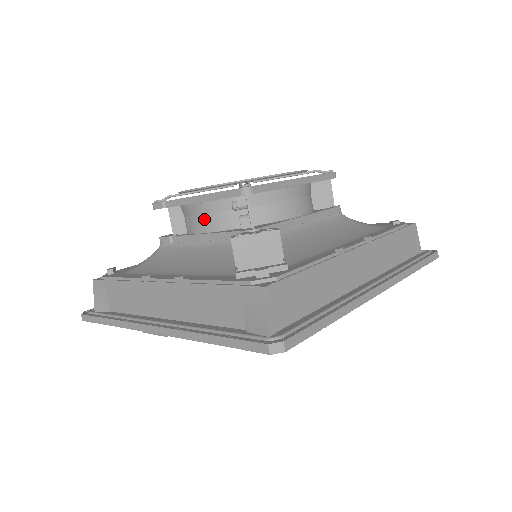
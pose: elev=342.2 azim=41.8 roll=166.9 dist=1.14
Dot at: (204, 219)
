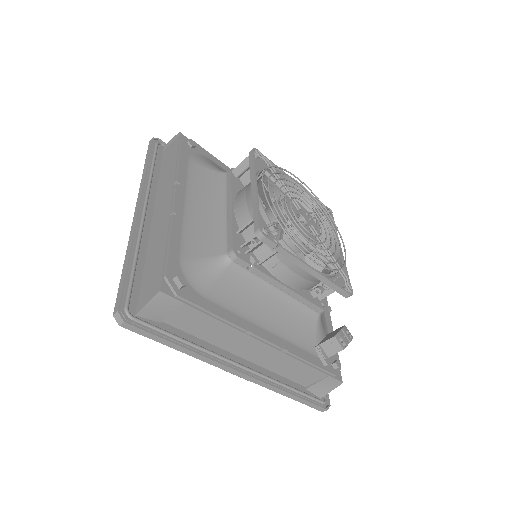
Dot at: (298, 279)
